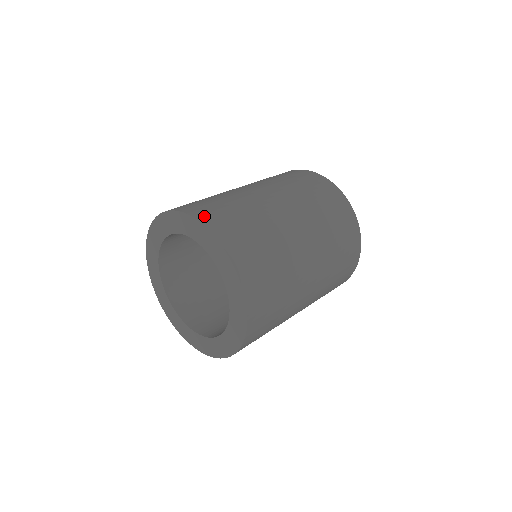
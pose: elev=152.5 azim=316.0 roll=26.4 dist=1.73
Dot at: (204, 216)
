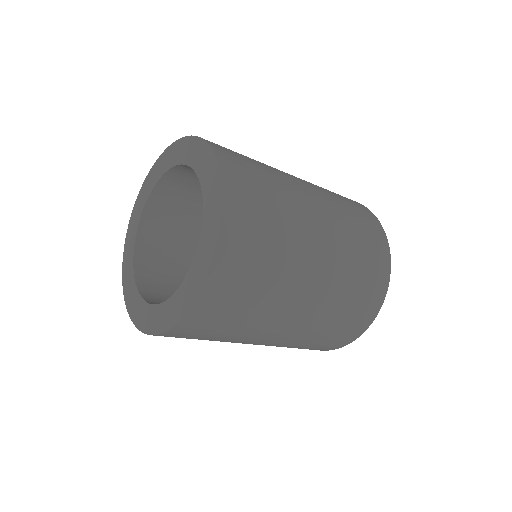
Dot at: occluded
